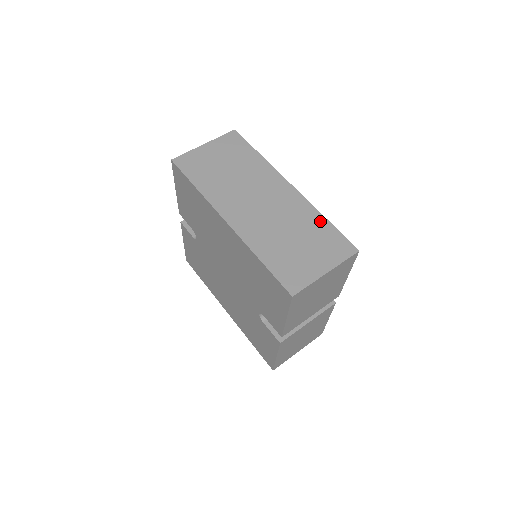
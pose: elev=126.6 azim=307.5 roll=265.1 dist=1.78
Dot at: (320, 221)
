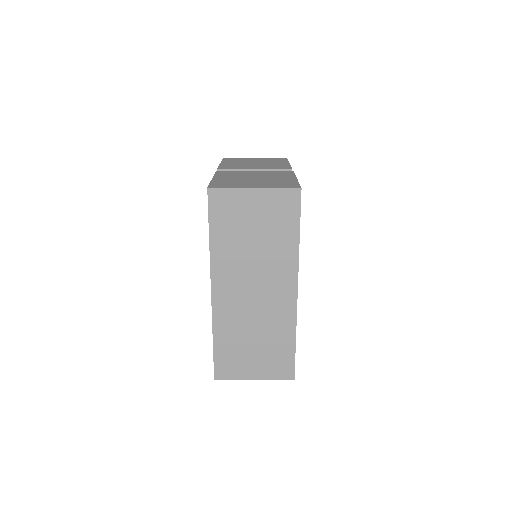
Dot at: (288, 340)
